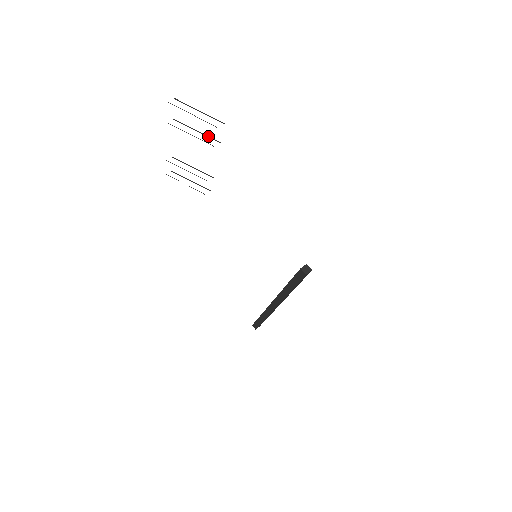
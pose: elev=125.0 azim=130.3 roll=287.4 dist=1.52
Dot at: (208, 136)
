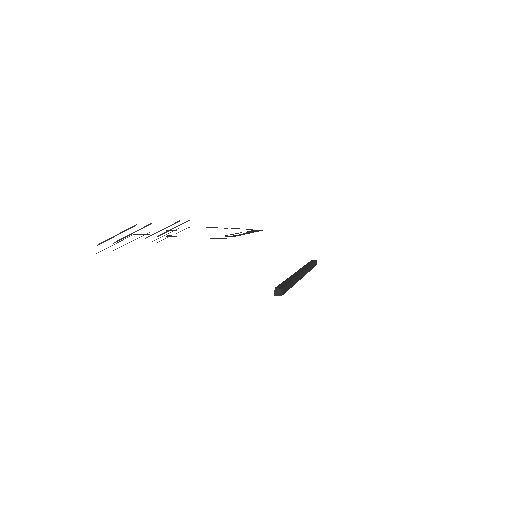
Dot at: (140, 229)
